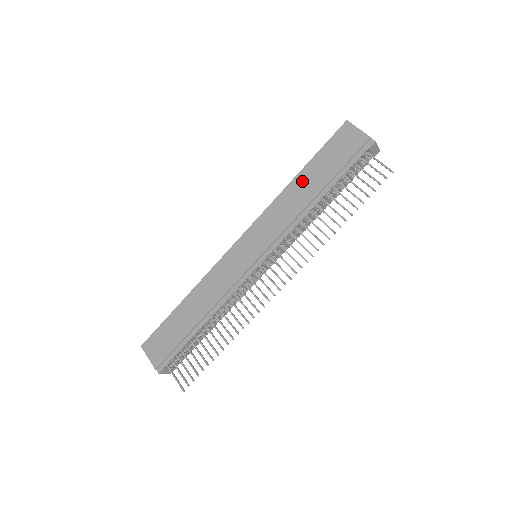
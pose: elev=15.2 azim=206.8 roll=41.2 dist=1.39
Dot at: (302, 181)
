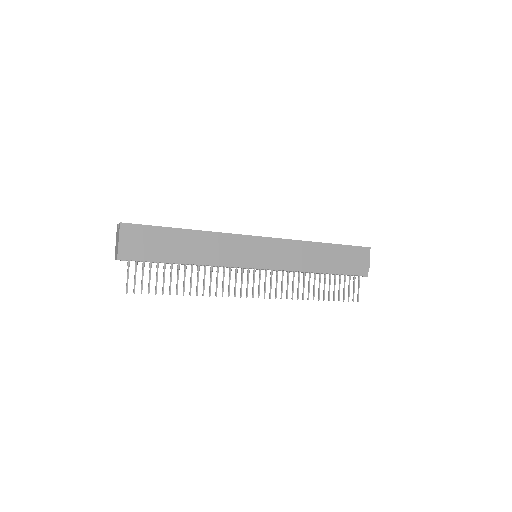
Dot at: (324, 250)
